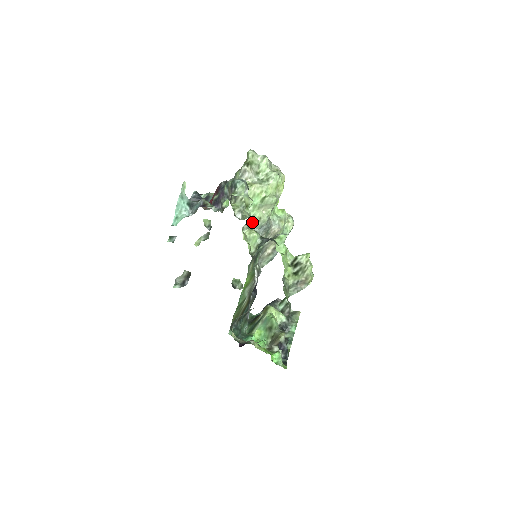
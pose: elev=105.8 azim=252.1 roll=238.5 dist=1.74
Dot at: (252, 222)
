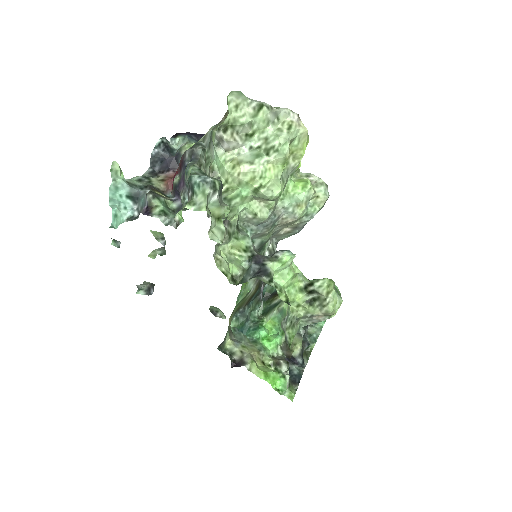
Dot at: (243, 217)
